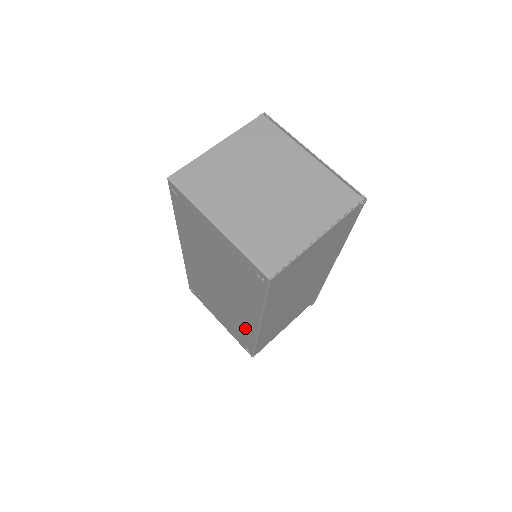
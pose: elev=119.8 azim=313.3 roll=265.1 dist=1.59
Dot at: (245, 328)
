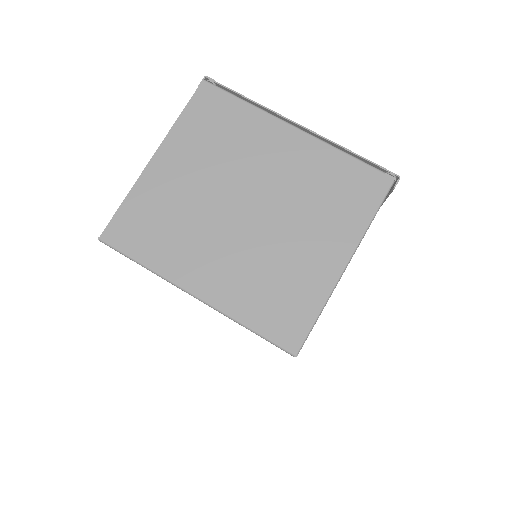
Dot at: occluded
